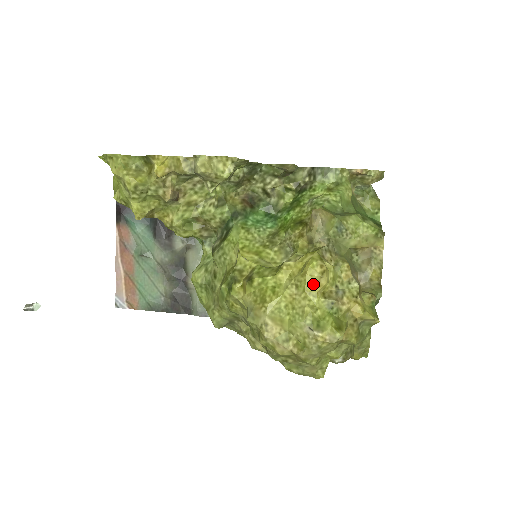
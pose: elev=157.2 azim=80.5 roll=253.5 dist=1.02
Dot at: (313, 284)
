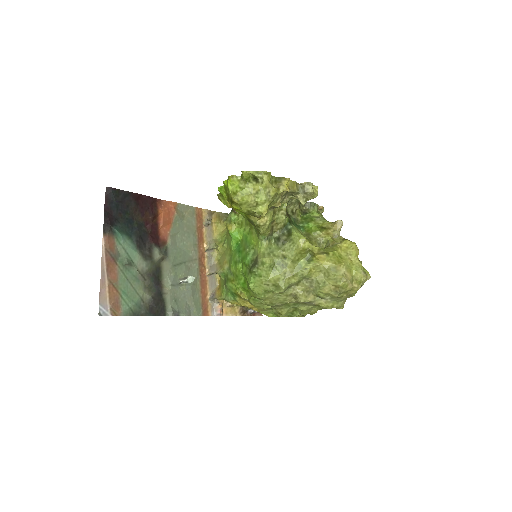
Dot at: (358, 253)
